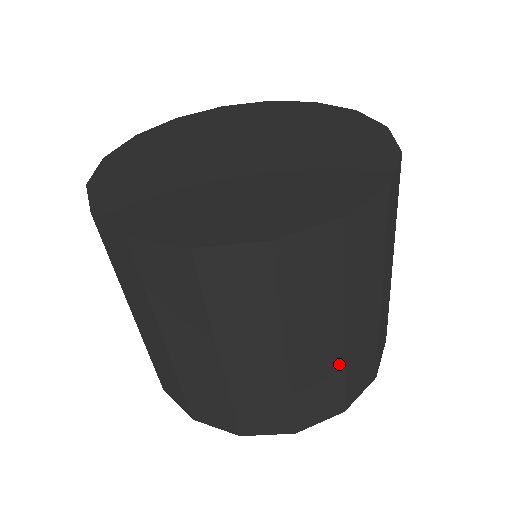
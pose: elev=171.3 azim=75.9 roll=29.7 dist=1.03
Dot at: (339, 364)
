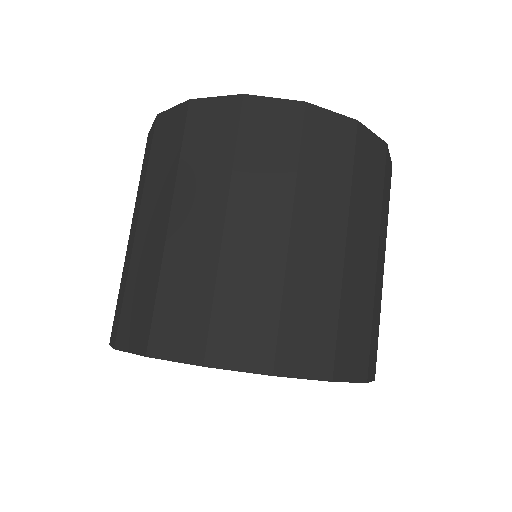
Dot at: (380, 304)
